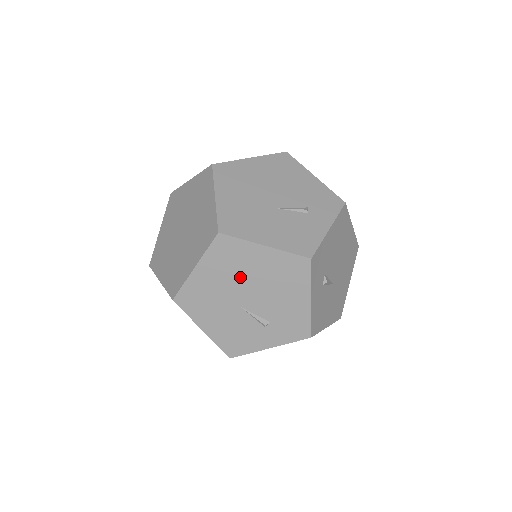
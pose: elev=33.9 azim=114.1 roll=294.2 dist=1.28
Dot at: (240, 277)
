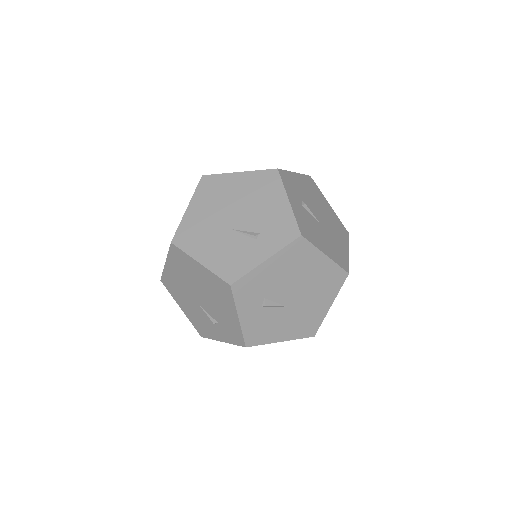
Dot at: (191, 280)
